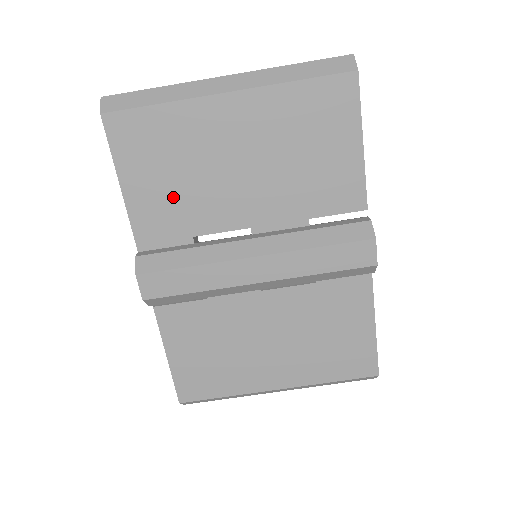
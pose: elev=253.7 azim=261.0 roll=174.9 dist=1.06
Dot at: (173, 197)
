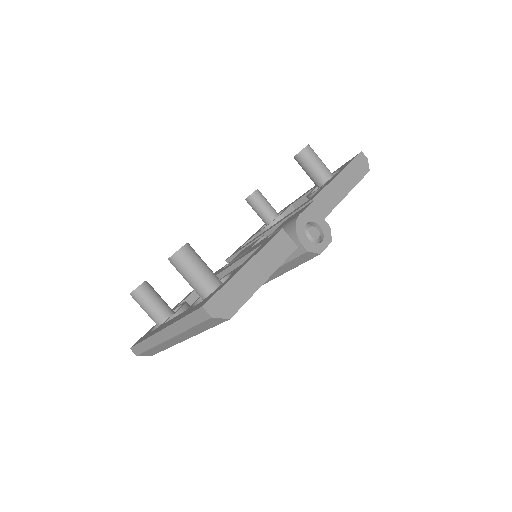
Dot at: occluded
